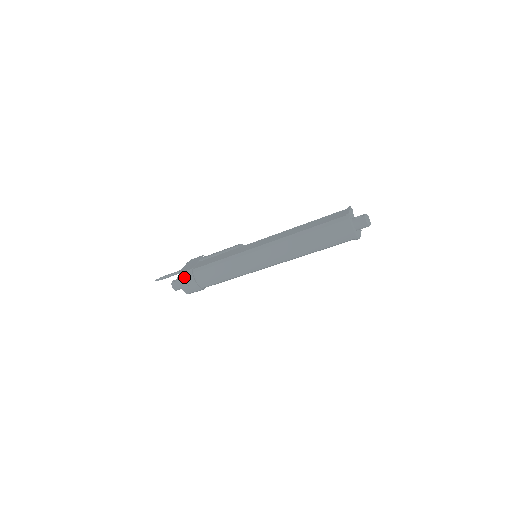
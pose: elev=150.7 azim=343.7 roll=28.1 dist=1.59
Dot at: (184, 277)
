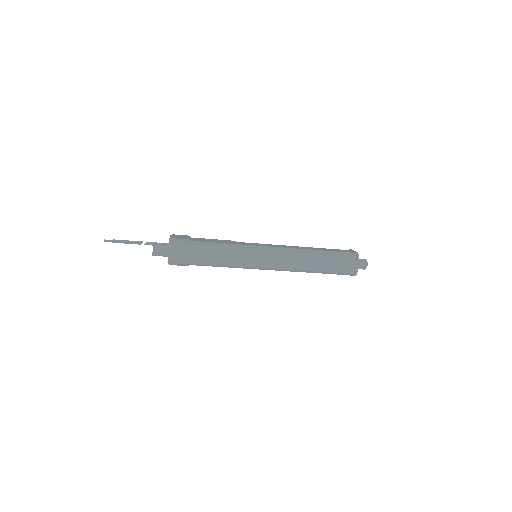
Dot at: (179, 243)
